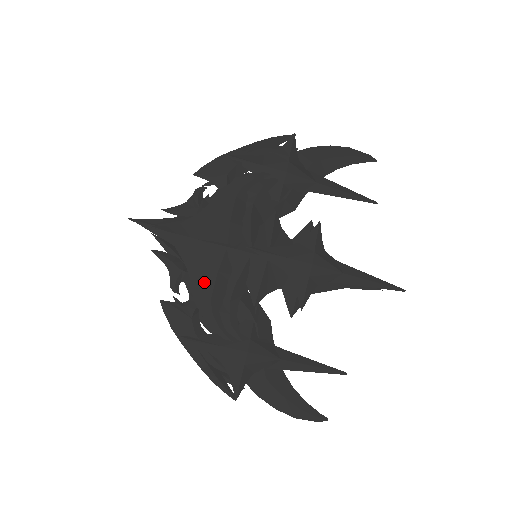
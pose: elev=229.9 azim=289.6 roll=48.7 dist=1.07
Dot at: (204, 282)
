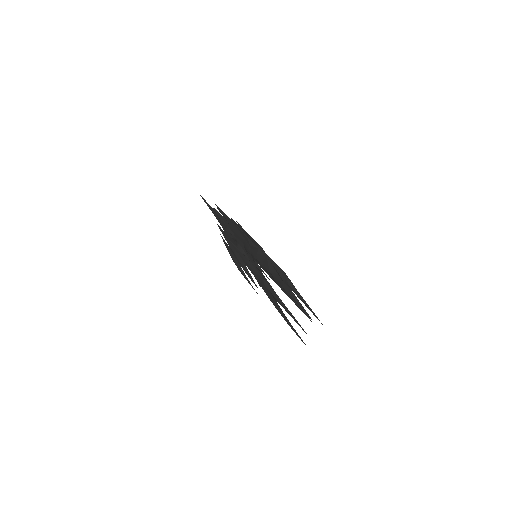
Dot at: (239, 236)
